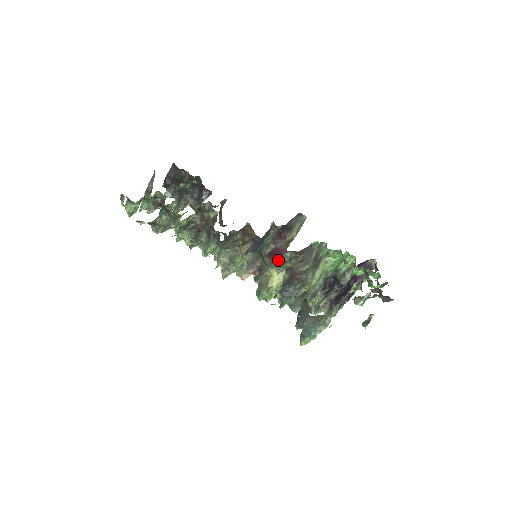
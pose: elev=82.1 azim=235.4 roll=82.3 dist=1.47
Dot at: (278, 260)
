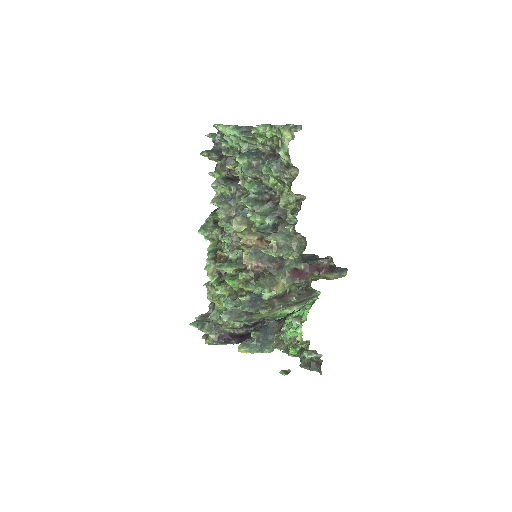
Dot at: (293, 279)
